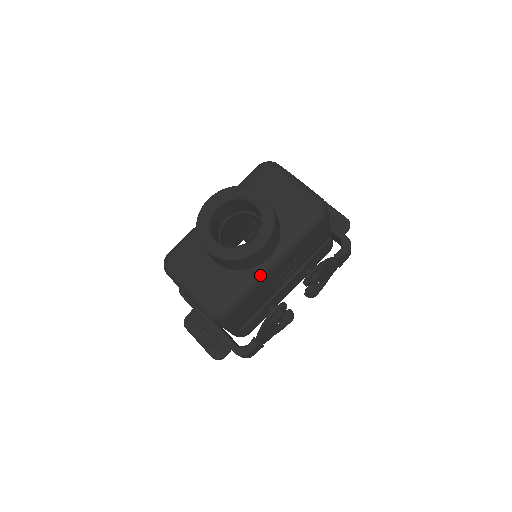
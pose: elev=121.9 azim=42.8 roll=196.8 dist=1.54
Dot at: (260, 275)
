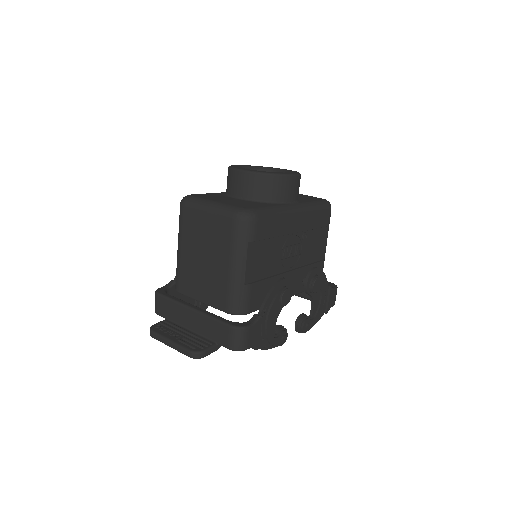
Dot at: (286, 208)
